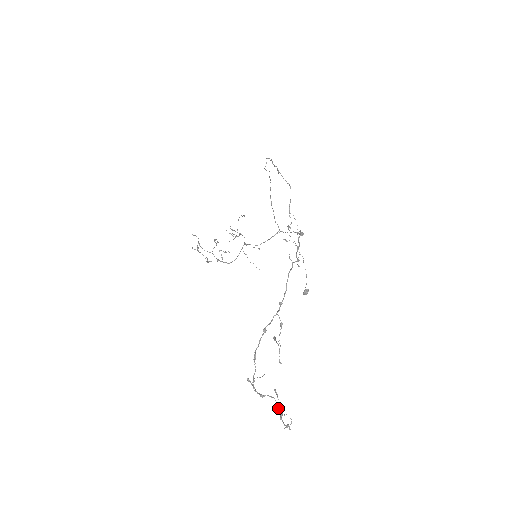
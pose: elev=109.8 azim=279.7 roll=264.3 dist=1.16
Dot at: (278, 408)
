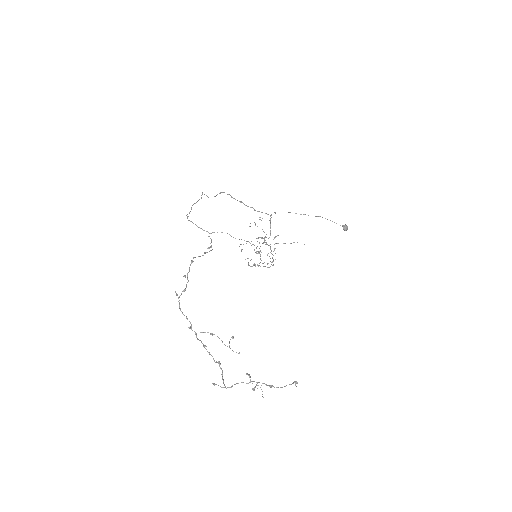
Dot at: (256, 384)
